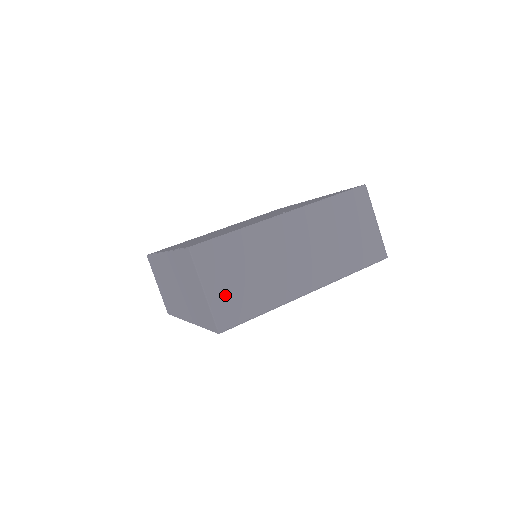
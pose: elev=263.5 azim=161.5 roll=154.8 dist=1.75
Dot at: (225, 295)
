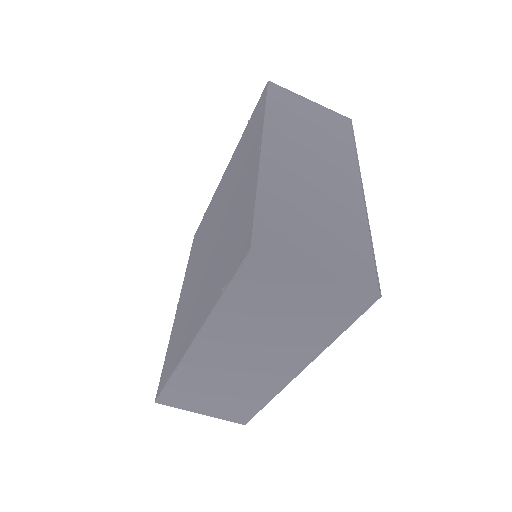
Dot at: (333, 258)
